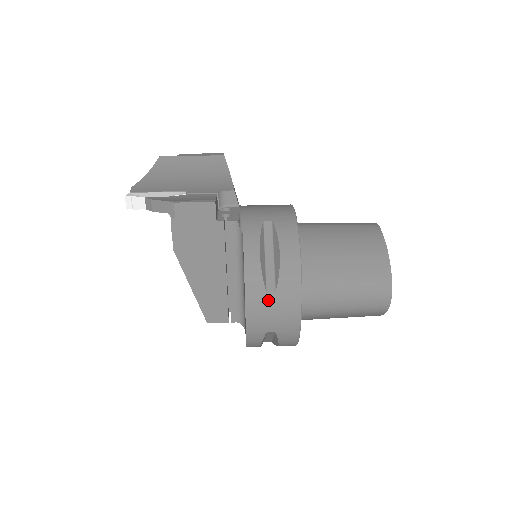
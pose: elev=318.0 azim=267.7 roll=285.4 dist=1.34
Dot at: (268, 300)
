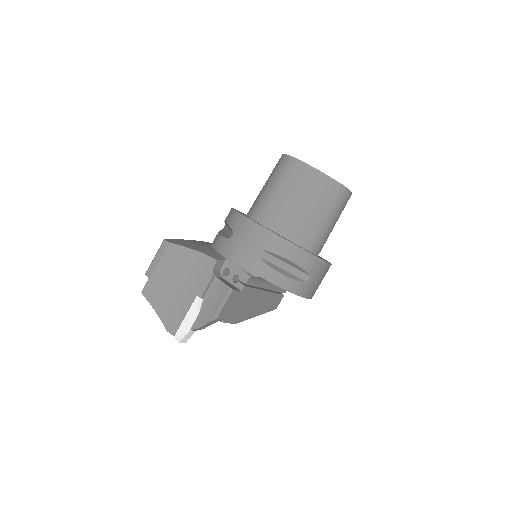
Dot at: (311, 282)
